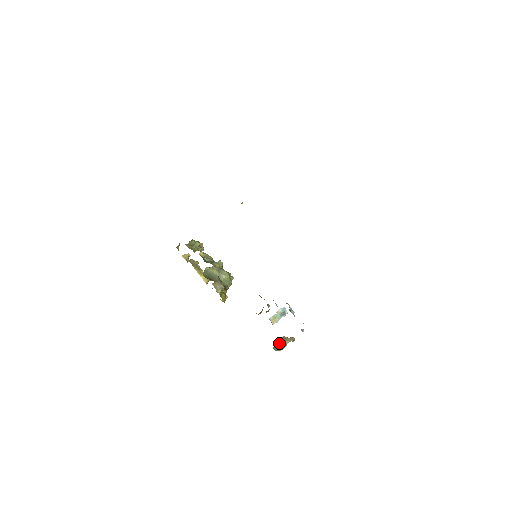
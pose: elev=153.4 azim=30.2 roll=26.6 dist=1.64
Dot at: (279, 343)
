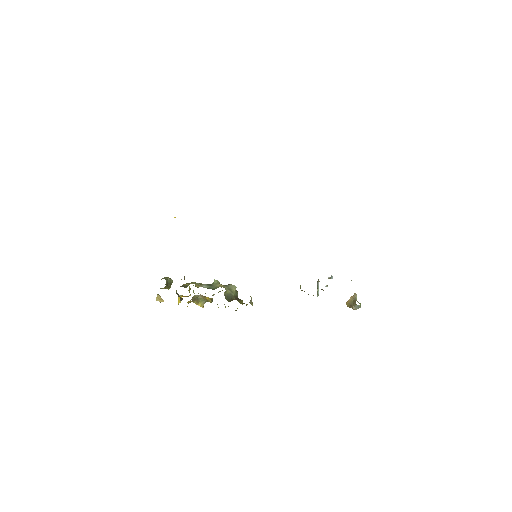
Dot at: (359, 303)
